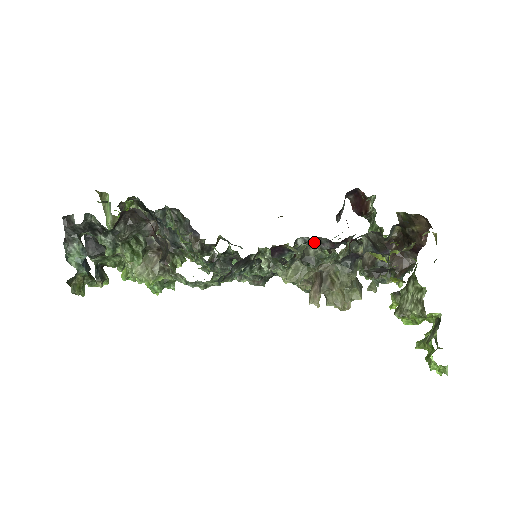
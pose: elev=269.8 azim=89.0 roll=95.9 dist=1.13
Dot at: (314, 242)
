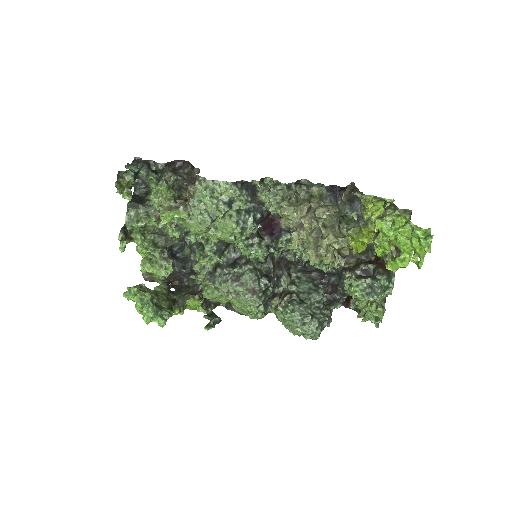
Dot at: (305, 180)
